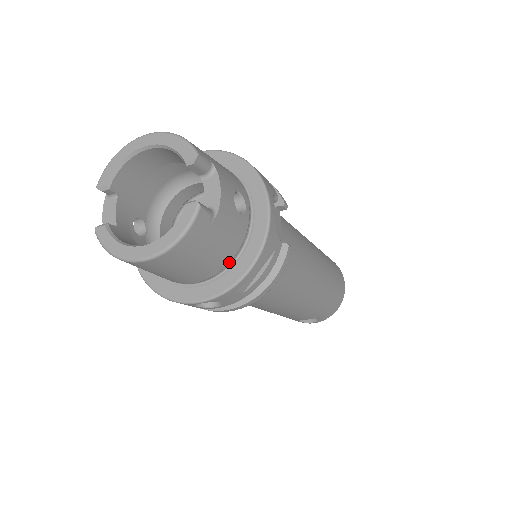
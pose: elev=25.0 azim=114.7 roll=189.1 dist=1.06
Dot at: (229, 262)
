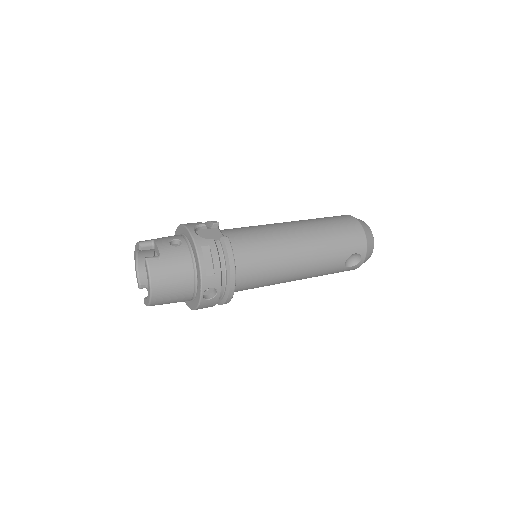
Dot at: (193, 268)
